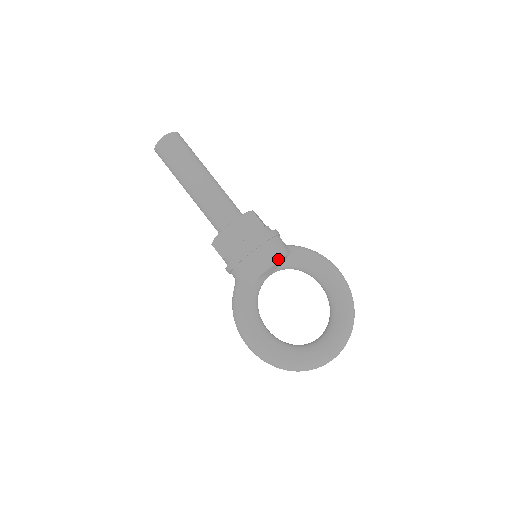
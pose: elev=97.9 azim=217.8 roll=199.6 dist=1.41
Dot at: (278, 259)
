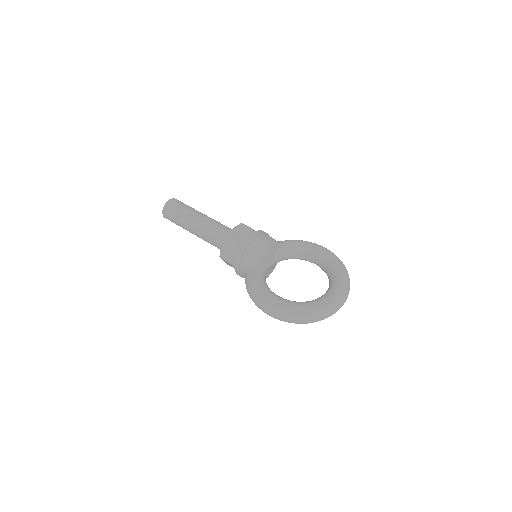
Dot at: (270, 245)
